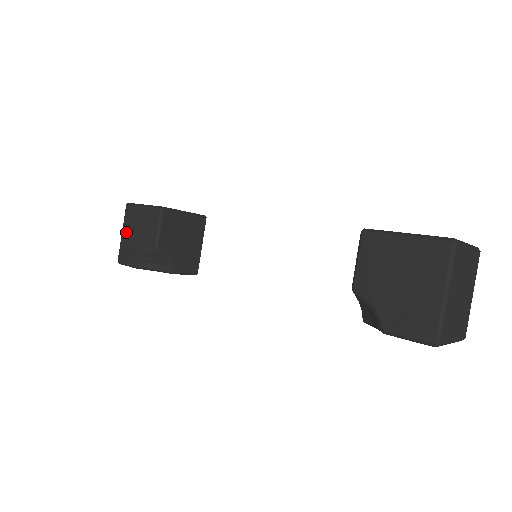
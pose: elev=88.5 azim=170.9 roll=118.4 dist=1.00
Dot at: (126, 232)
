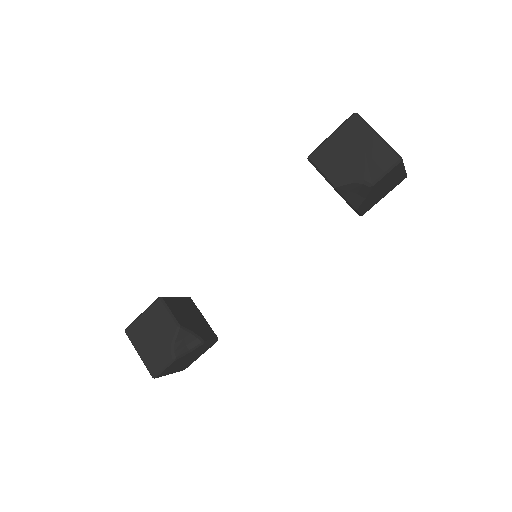
Dot at: (142, 348)
